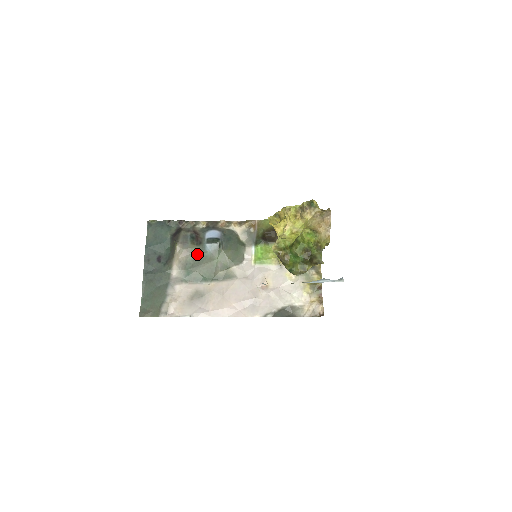
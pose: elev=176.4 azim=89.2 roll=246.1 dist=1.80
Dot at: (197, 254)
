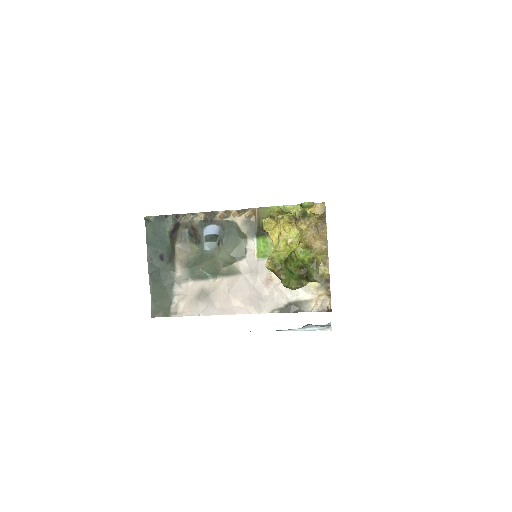
Dot at: (197, 253)
